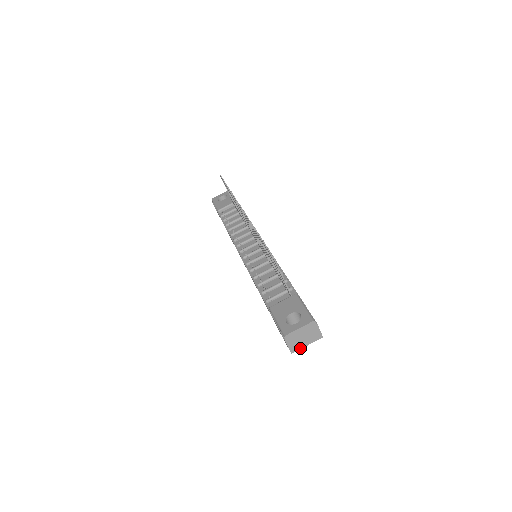
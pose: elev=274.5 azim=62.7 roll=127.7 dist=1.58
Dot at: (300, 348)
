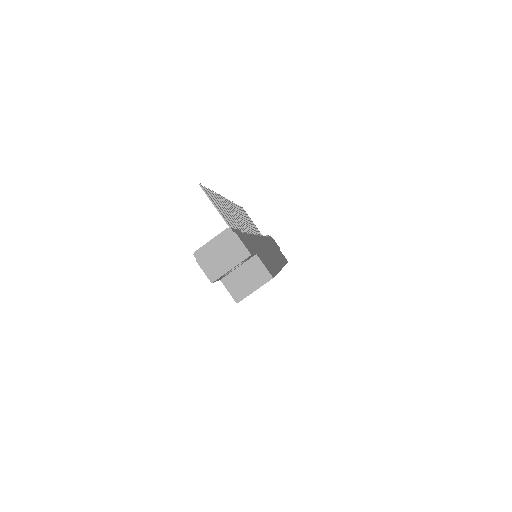
Dot at: (222, 274)
